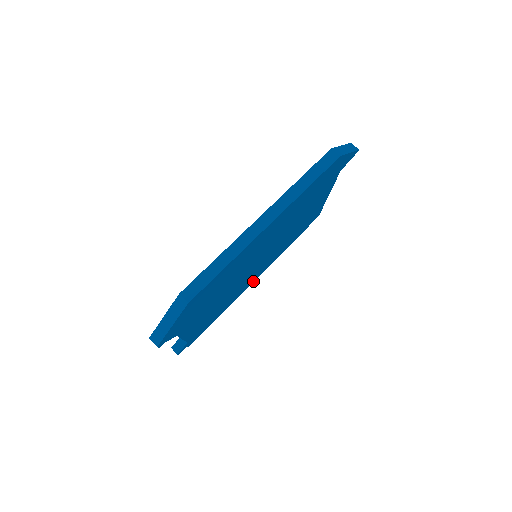
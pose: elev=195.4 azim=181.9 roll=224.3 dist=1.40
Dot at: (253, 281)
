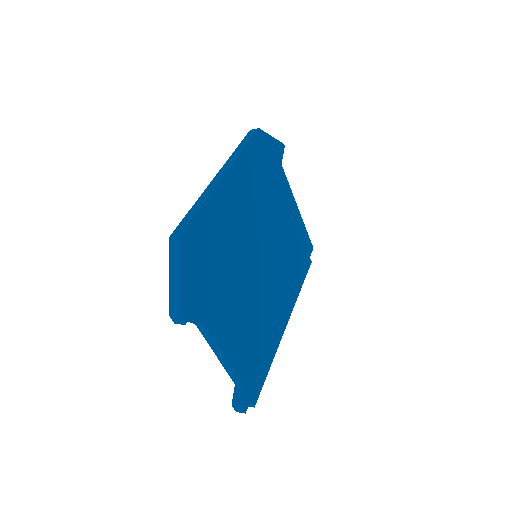
Dot at: (286, 318)
